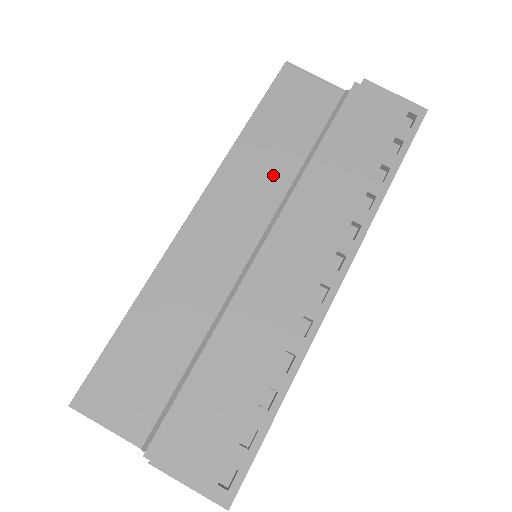
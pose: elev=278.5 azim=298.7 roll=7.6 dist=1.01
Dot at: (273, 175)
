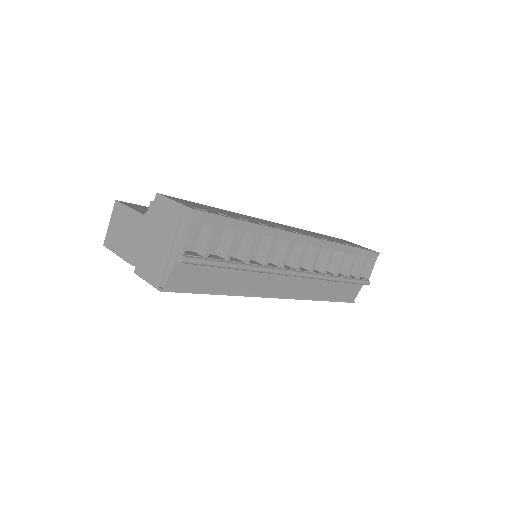
Dot at: occluded
